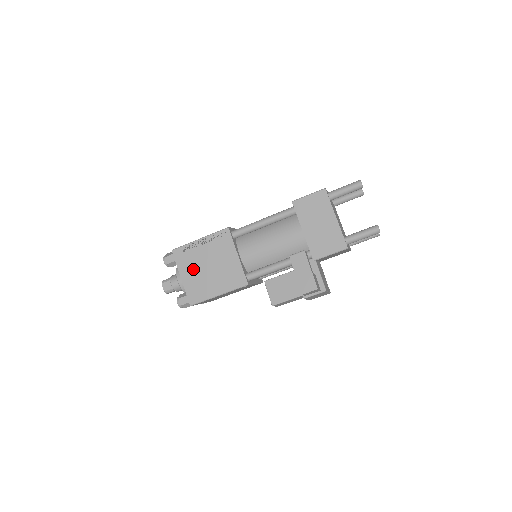
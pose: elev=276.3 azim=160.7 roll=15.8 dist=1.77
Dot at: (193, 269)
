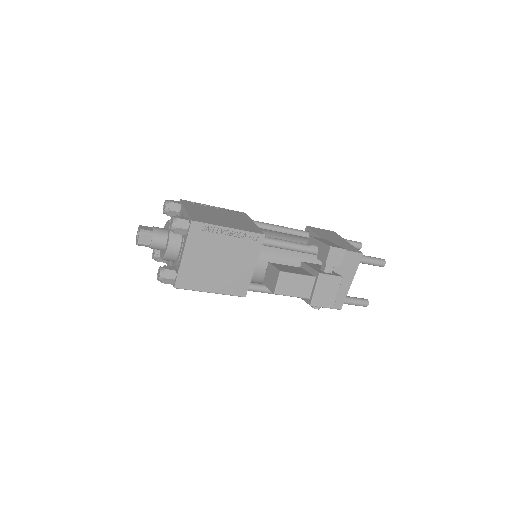
Dot at: (202, 211)
